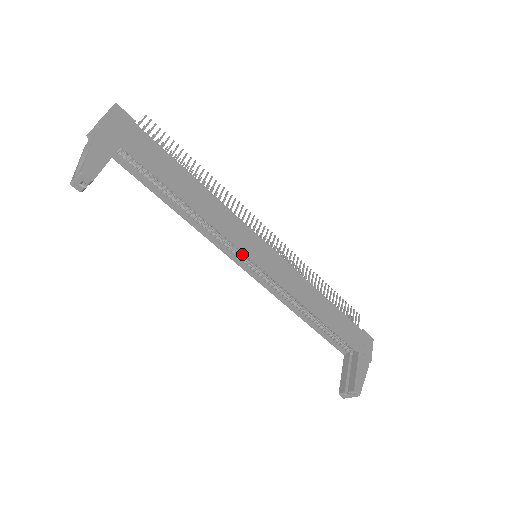
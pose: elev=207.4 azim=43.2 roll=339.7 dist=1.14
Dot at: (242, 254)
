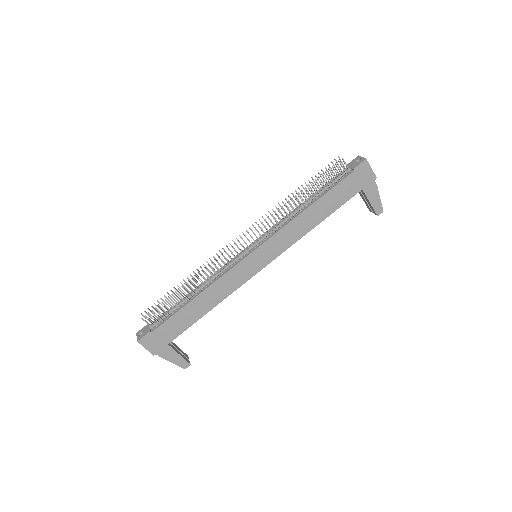
Dot at: occluded
